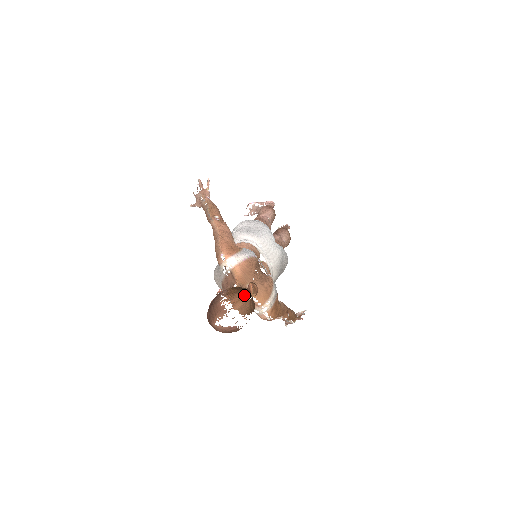
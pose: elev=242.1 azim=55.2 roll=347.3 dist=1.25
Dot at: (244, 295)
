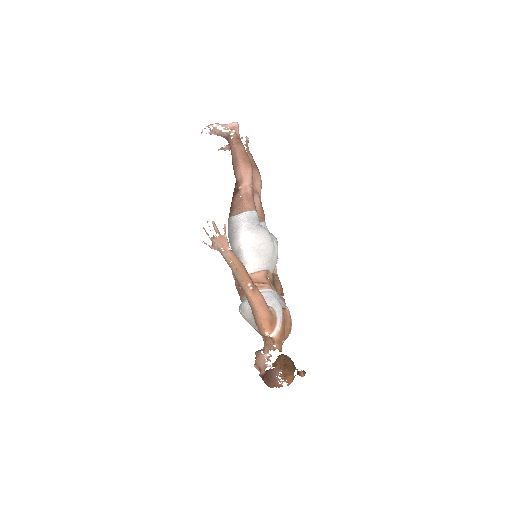
Dot at: occluded
